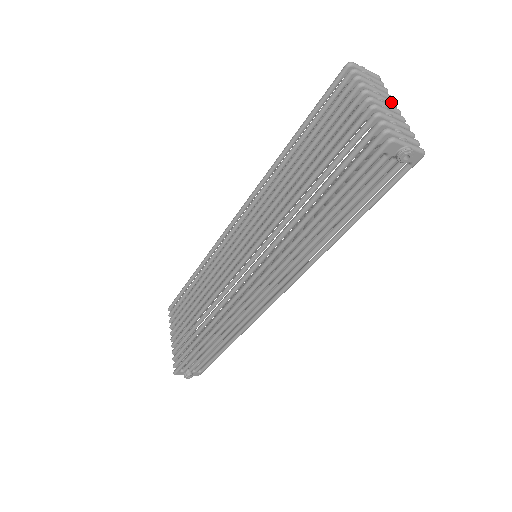
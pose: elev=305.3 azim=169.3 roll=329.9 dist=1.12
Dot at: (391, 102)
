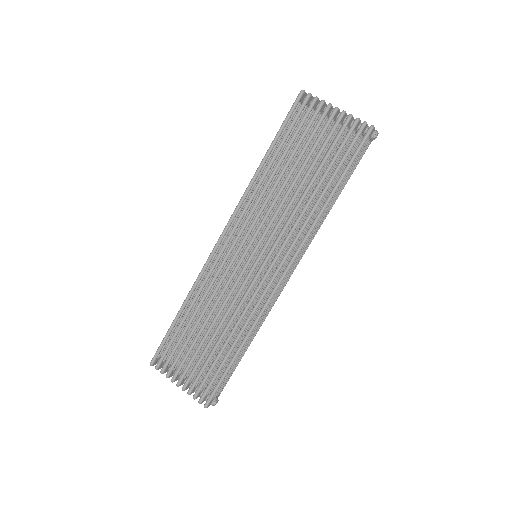
Dot at: occluded
